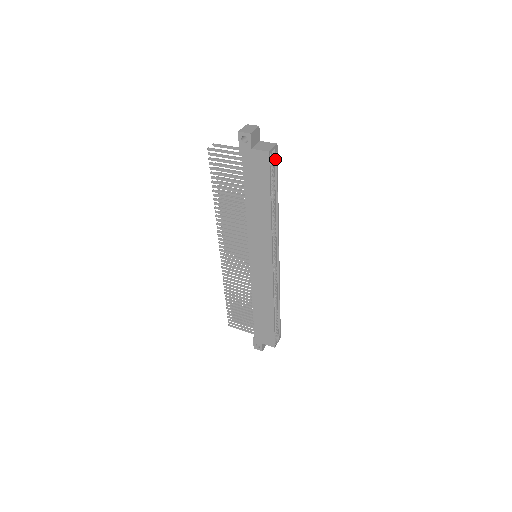
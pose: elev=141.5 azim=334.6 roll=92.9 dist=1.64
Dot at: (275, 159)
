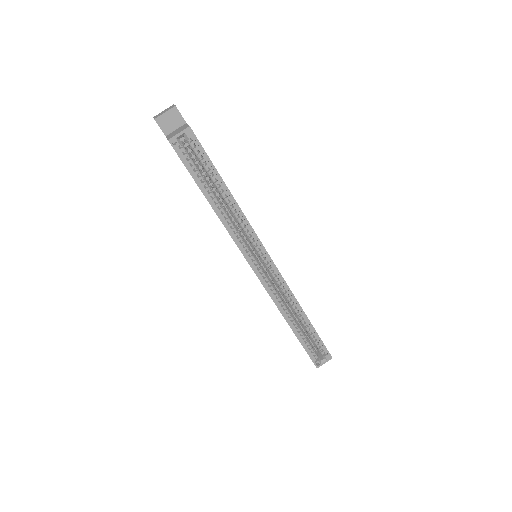
Dot at: (198, 145)
